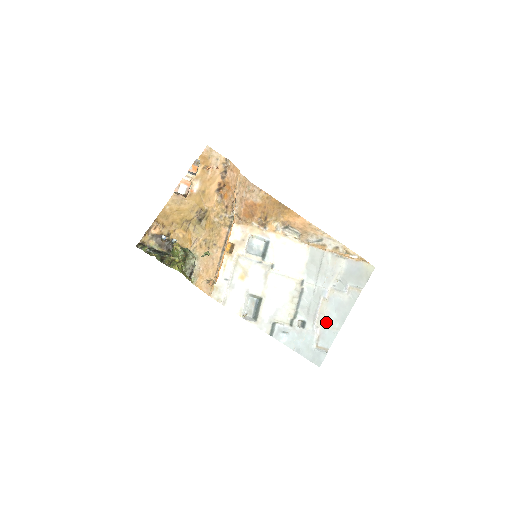
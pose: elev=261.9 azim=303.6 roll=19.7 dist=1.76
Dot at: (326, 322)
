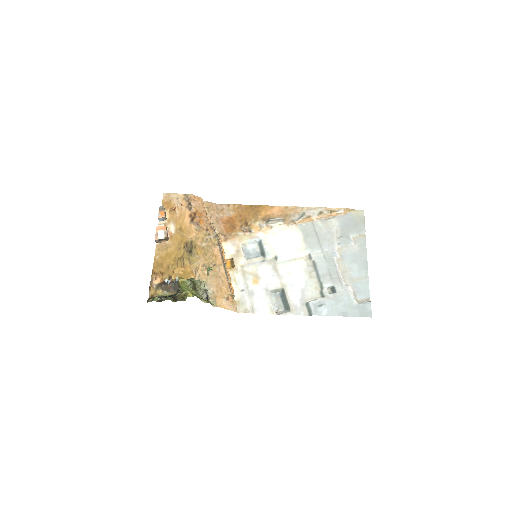
Dot at: (352, 277)
